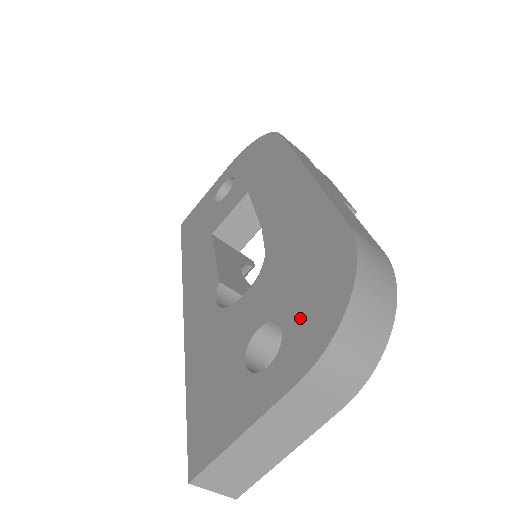
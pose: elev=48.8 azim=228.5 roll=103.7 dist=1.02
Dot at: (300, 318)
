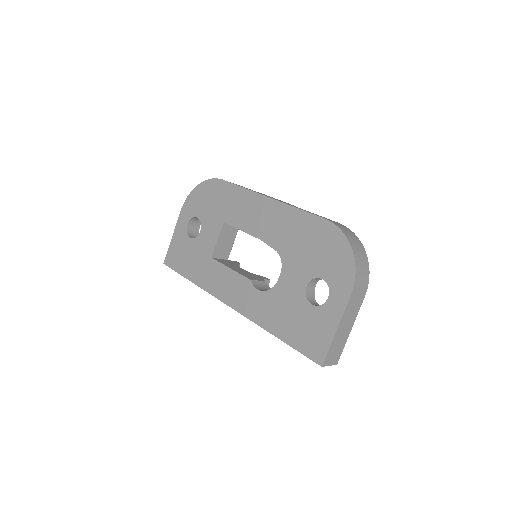
Dot at: (330, 270)
